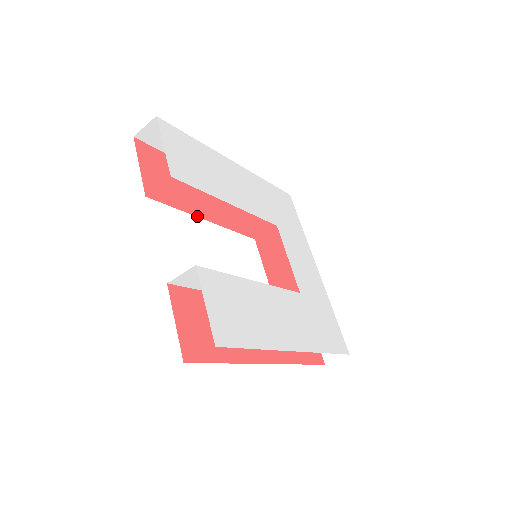
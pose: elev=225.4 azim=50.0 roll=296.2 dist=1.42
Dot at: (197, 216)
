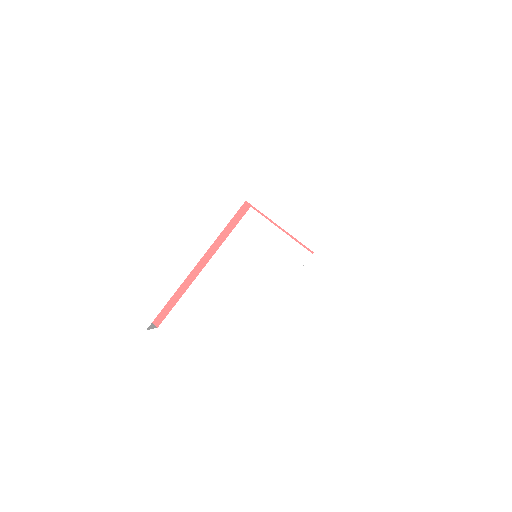
Dot at: (194, 278)
